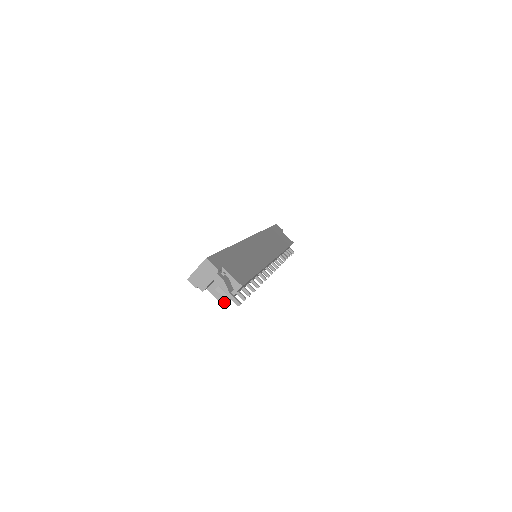
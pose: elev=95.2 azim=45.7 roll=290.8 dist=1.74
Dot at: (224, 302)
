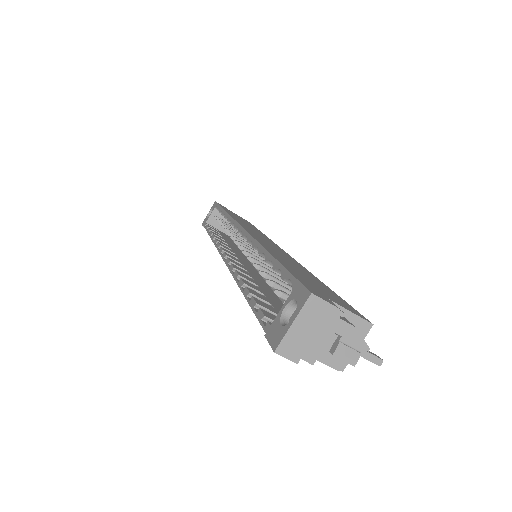
Dot at: (341, 366)
